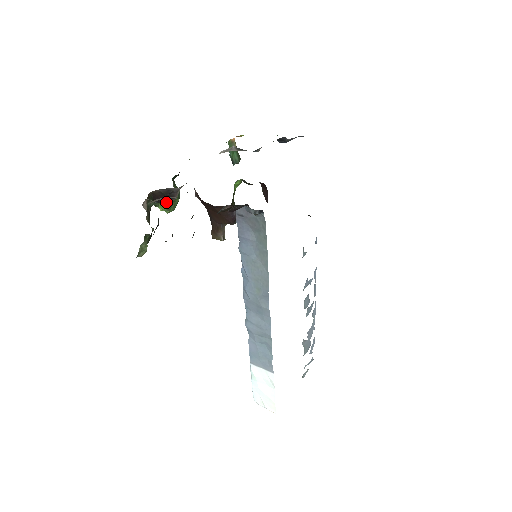
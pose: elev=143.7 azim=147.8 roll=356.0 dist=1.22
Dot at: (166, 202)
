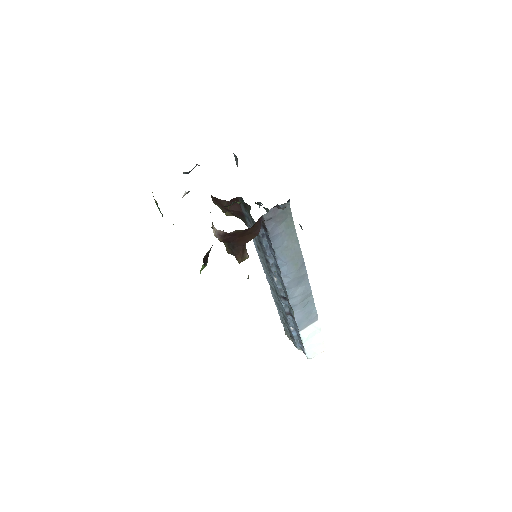
Dot at: (207, 261)
